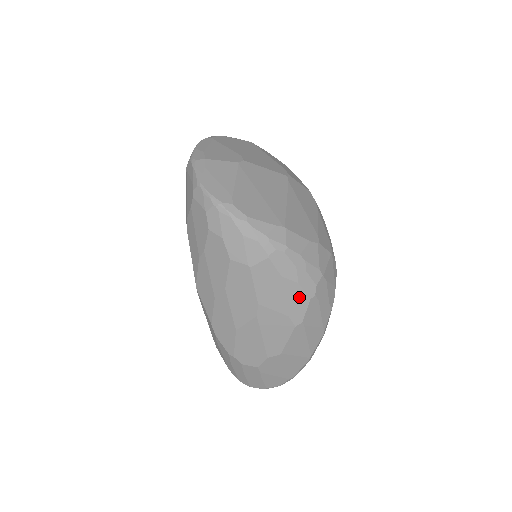
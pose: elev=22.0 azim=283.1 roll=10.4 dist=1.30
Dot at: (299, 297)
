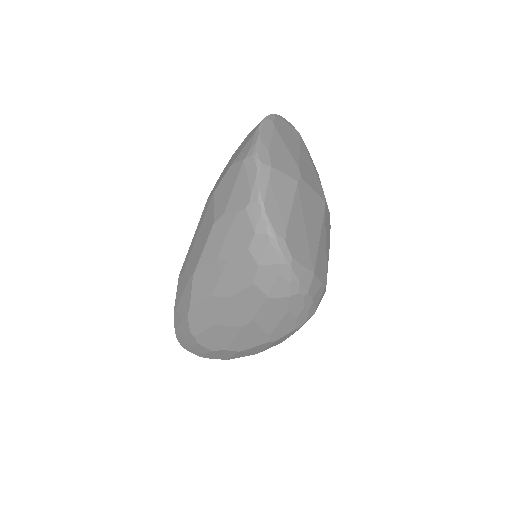
Dot at: (289, 326)
